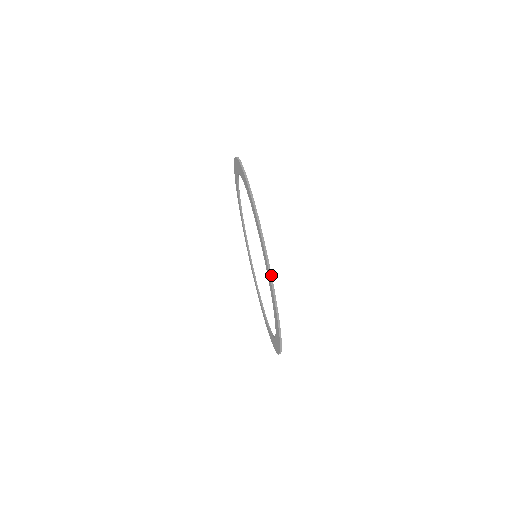
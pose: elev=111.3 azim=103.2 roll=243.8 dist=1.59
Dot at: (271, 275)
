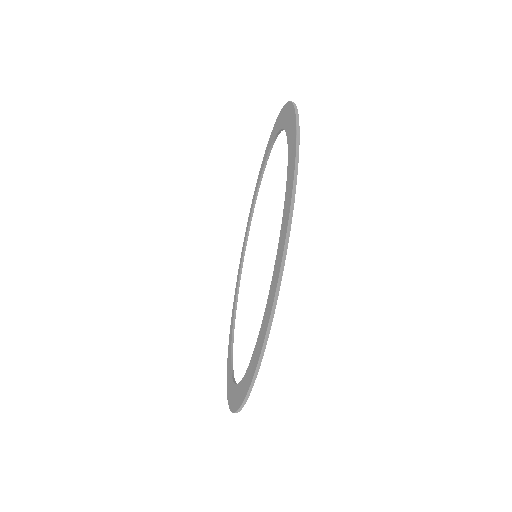
Dot at: (241, 409)
